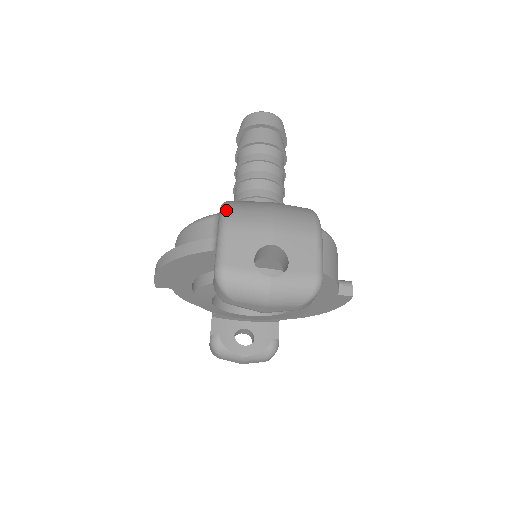
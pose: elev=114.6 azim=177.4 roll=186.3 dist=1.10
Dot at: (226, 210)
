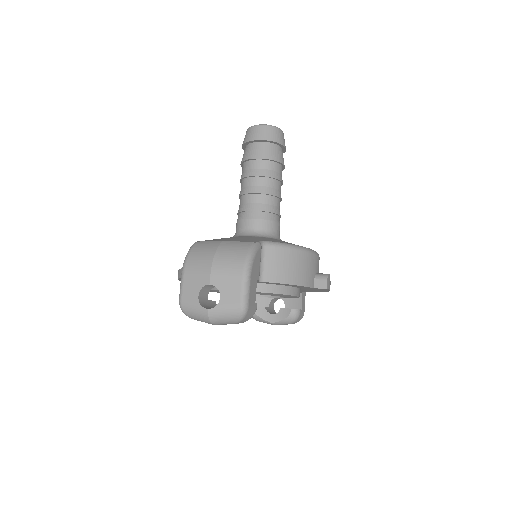
Dot at: (187, 255)
